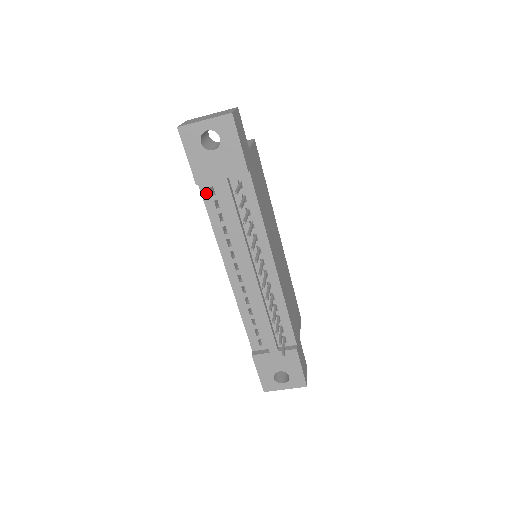
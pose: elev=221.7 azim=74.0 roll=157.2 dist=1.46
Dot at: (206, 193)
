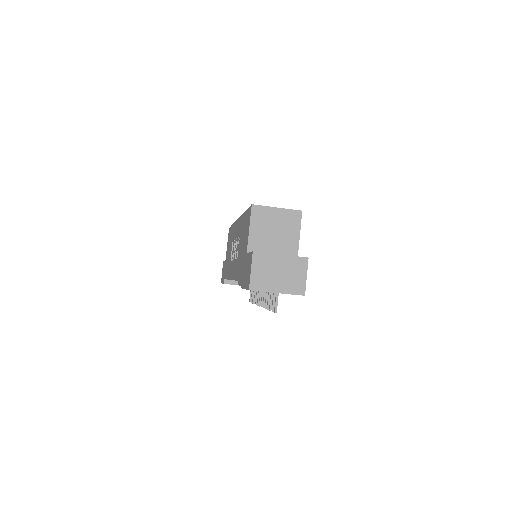
Dot at: occluded
